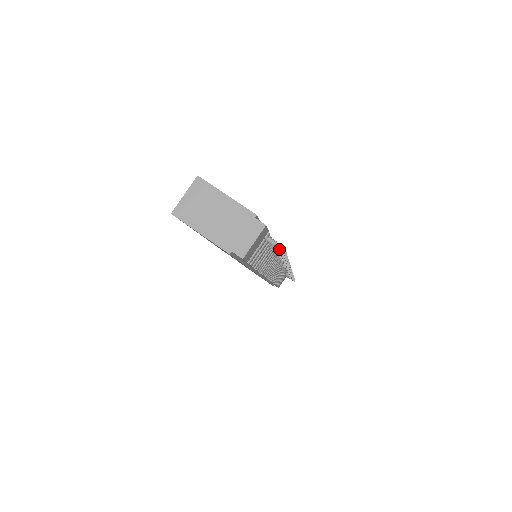
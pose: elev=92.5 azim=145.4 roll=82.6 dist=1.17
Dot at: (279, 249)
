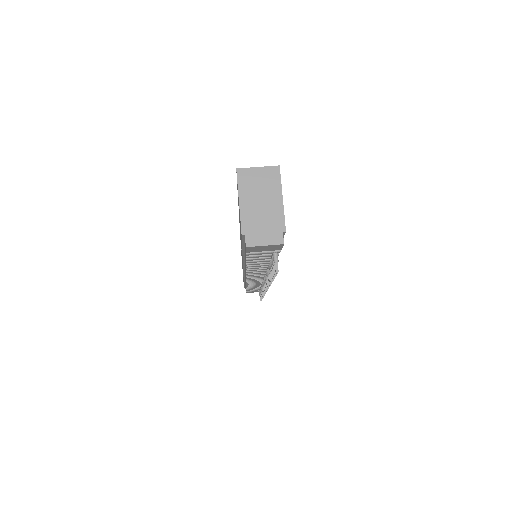
Dot at: occluded
